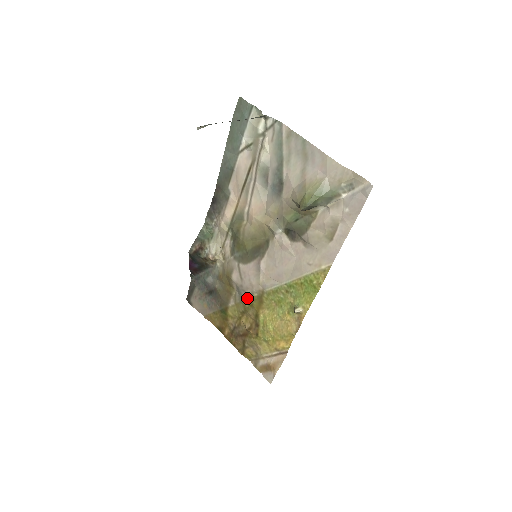
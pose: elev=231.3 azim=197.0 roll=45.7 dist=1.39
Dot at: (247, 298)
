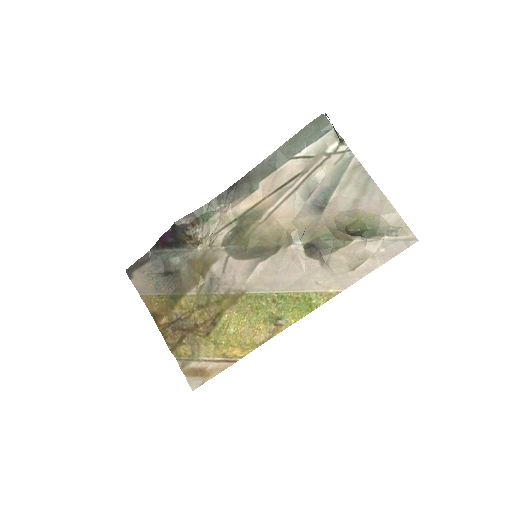
Dot at: (219, 293)
